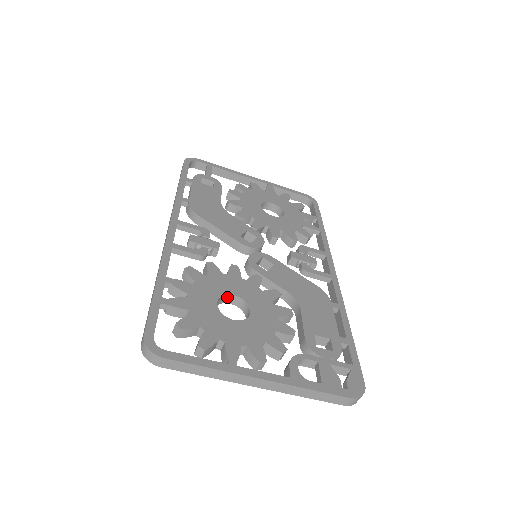
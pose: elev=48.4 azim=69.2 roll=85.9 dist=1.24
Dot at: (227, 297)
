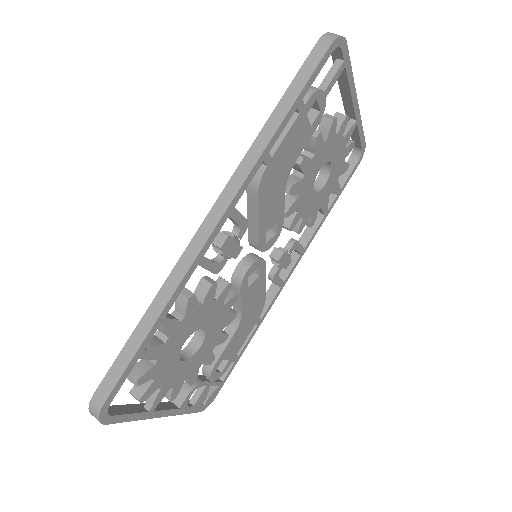
Dot at: (196, 327)
